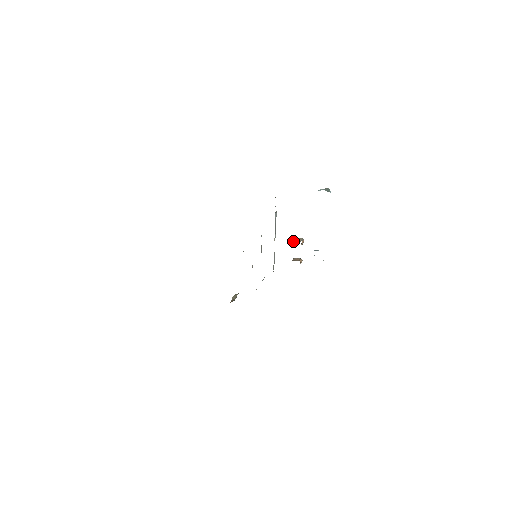
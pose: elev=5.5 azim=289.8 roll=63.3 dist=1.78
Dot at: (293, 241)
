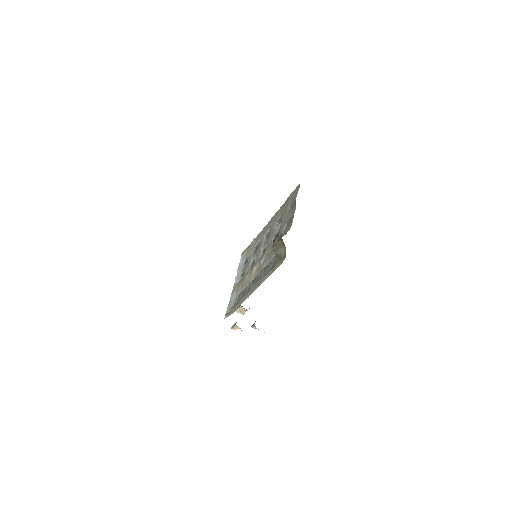
Dot at: occluded
